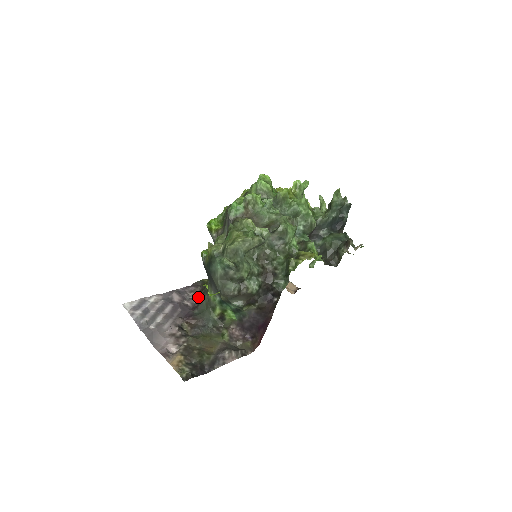
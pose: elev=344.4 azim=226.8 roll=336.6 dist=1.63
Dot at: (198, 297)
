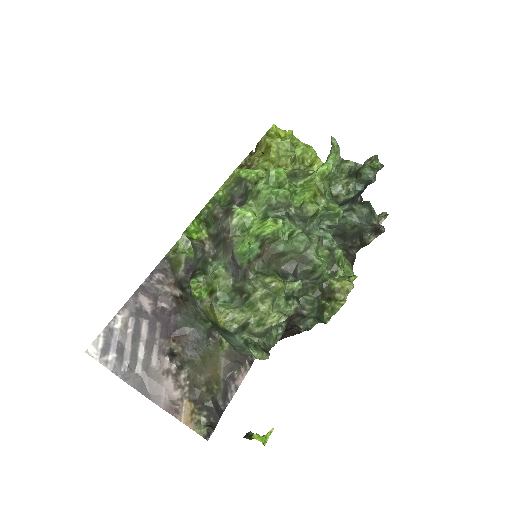
Dot at: (176, 298)
